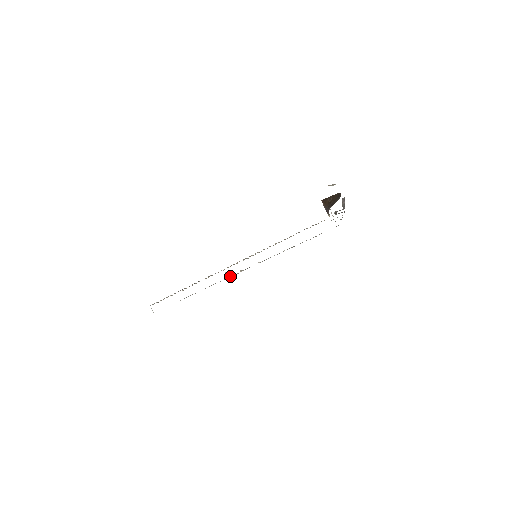
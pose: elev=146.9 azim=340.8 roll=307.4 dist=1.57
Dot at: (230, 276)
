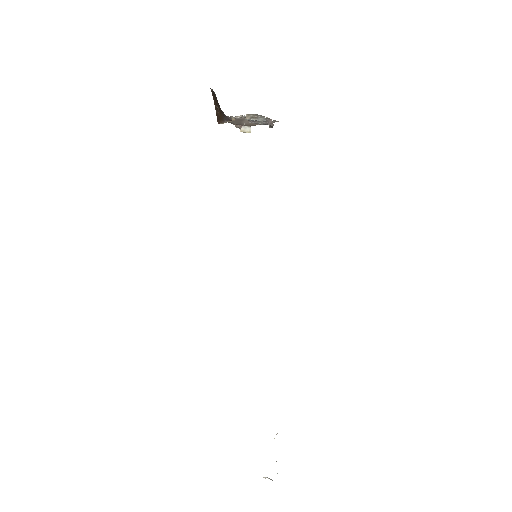
Dot at: occluded
